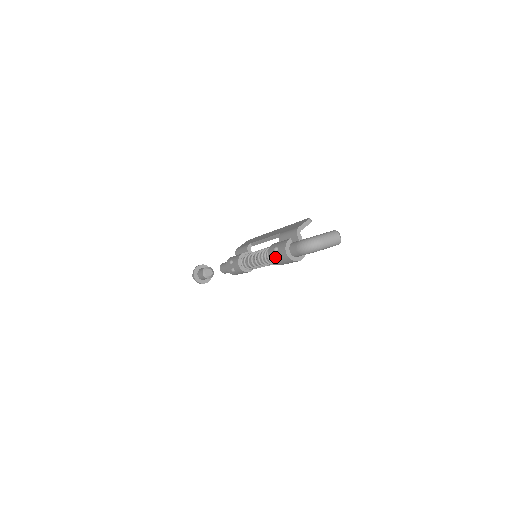
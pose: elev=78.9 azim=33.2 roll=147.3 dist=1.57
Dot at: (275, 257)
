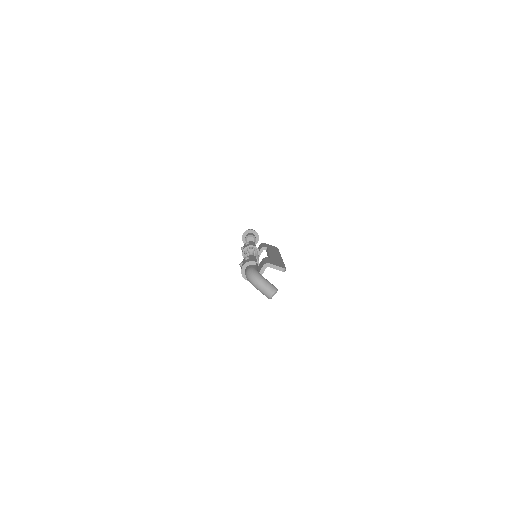
Dot at: occluded
